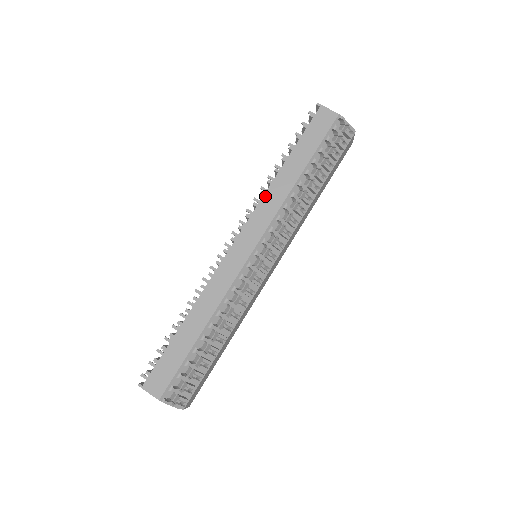
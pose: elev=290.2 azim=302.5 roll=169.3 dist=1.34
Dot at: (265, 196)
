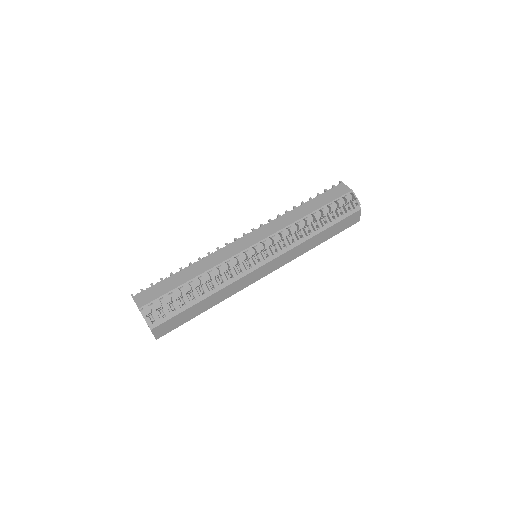
Dot at: (279, 218)
